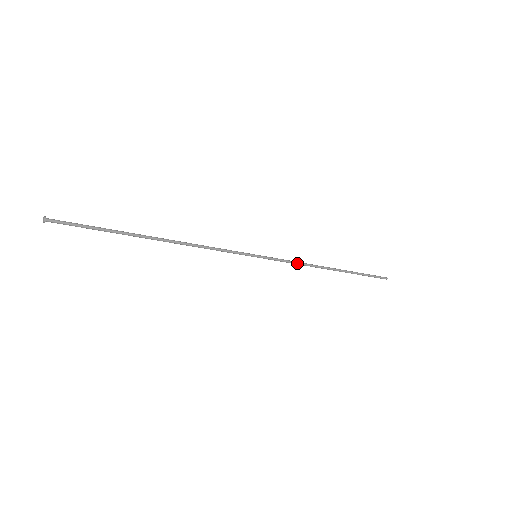
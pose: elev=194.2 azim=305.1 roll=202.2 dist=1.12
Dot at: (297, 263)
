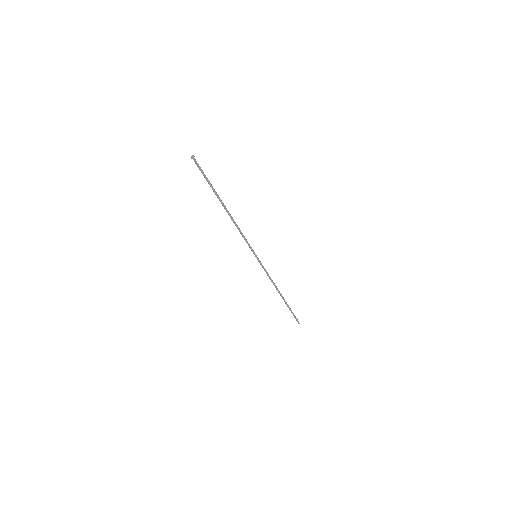
Dot at: (269, 277)
